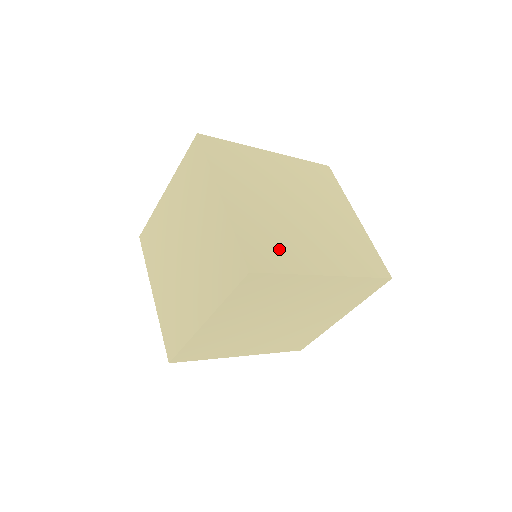
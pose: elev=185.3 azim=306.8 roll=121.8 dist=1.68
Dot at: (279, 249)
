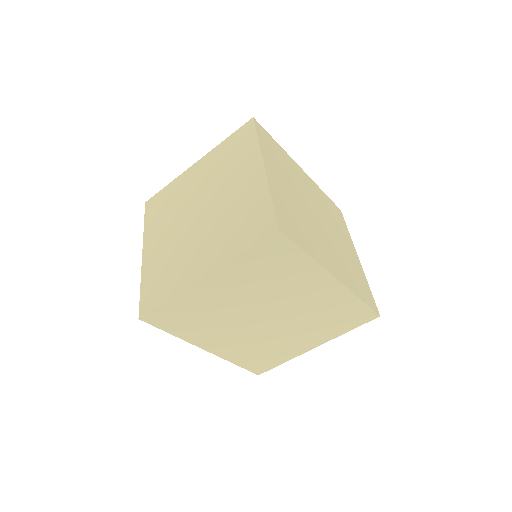
Dot at: (302, 232)
